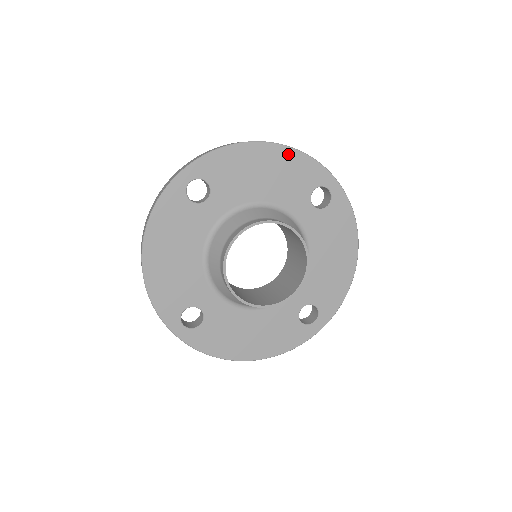
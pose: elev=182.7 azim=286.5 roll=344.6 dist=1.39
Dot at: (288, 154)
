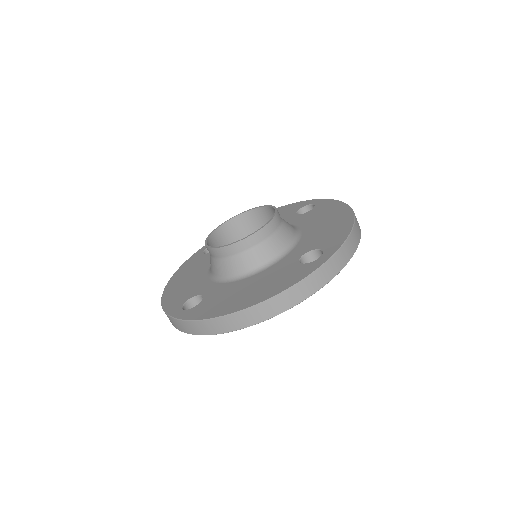
Dot at: occluded
